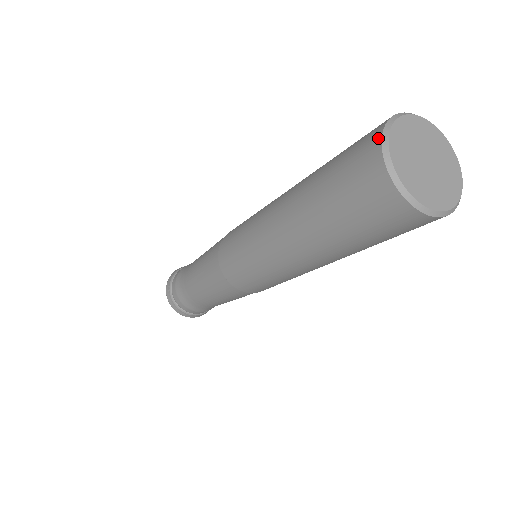
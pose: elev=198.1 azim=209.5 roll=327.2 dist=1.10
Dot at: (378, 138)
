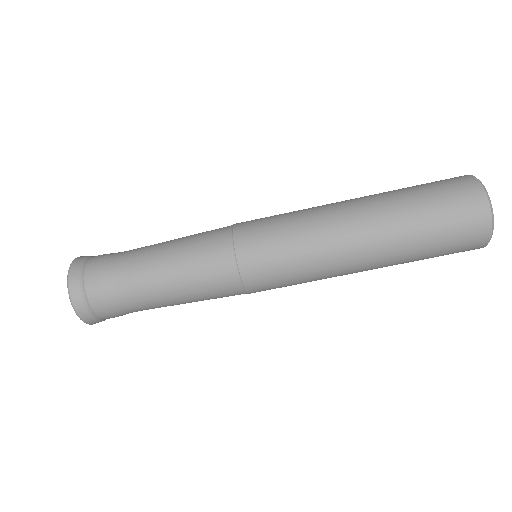
Dot at: occluded
